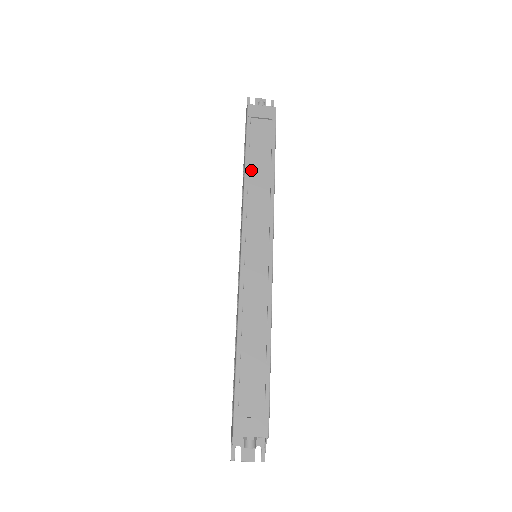
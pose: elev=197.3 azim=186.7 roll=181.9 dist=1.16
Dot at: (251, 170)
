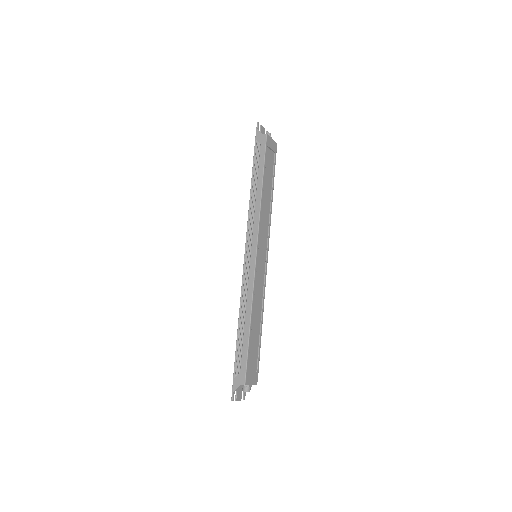
Dot at: (264, 190)
